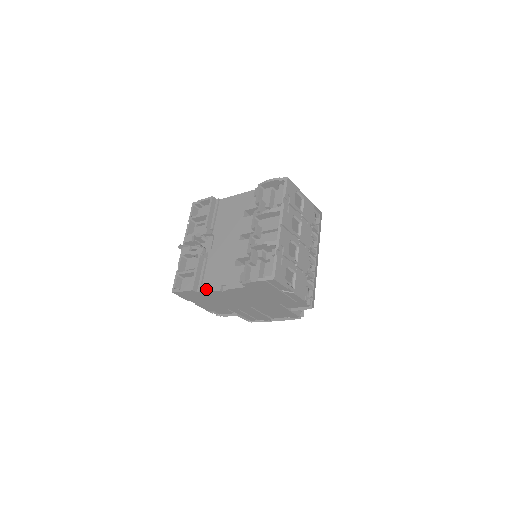
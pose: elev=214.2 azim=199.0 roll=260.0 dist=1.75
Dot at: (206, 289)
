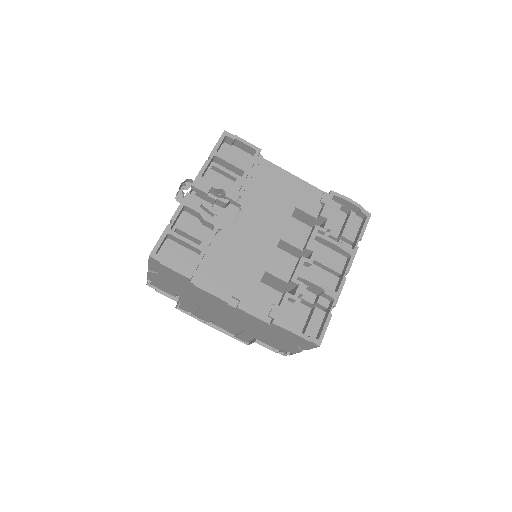
Dot at: (205, 285)
